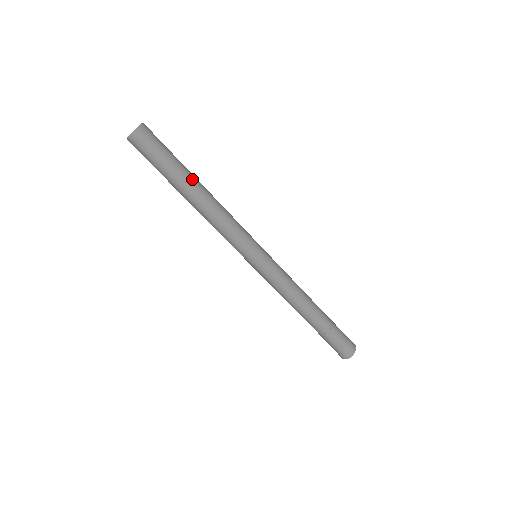
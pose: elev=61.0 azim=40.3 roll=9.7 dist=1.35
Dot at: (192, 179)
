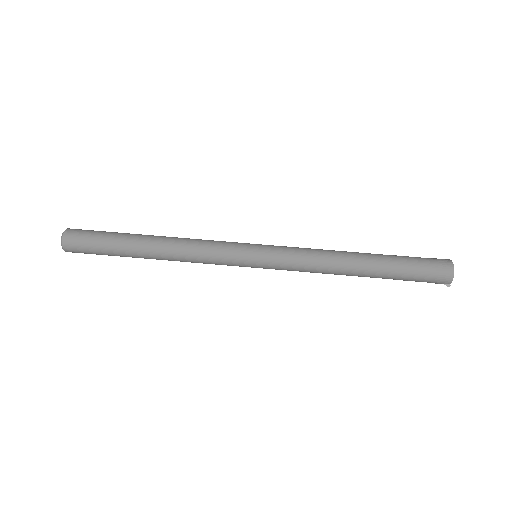
Dot at: (139, 235)
